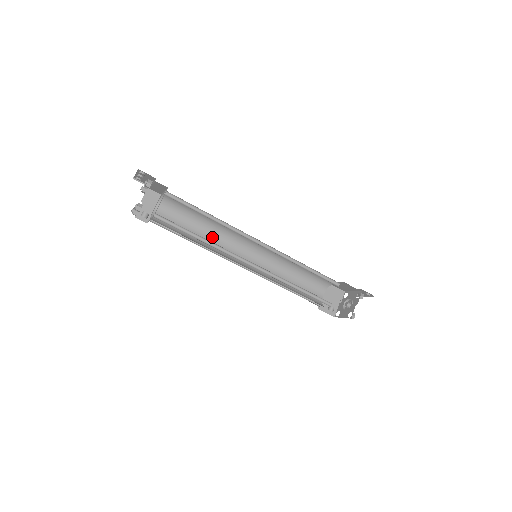
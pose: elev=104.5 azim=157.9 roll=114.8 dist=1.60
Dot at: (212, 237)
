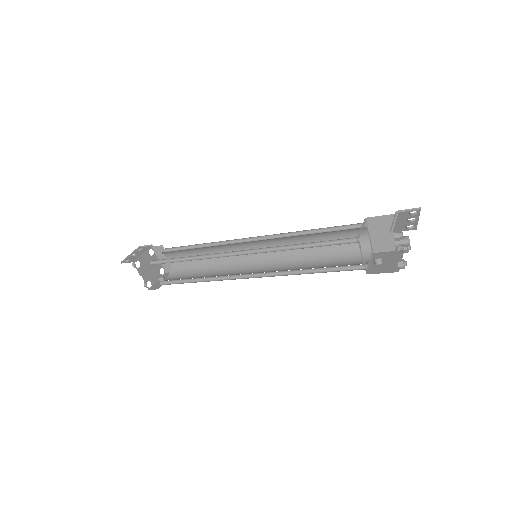
Dot at: occluded
